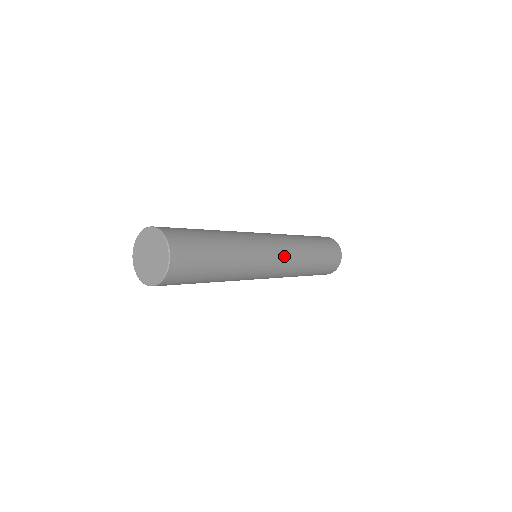
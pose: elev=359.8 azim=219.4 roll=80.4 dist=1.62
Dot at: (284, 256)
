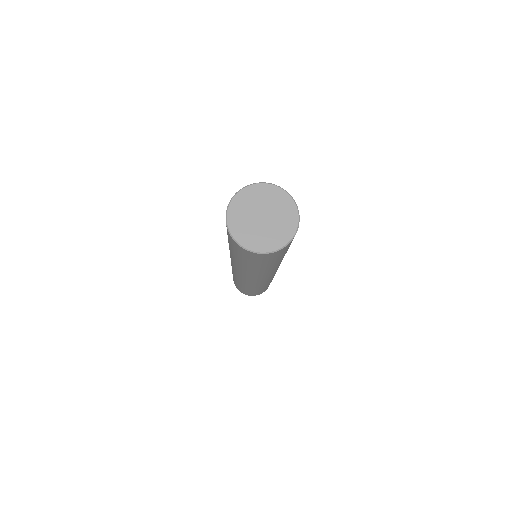
Dot at: occluded
